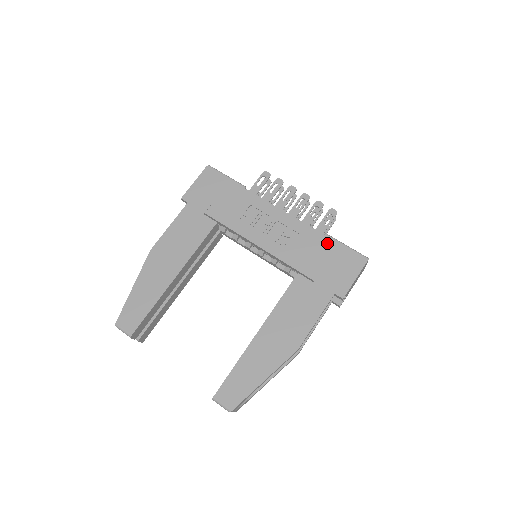
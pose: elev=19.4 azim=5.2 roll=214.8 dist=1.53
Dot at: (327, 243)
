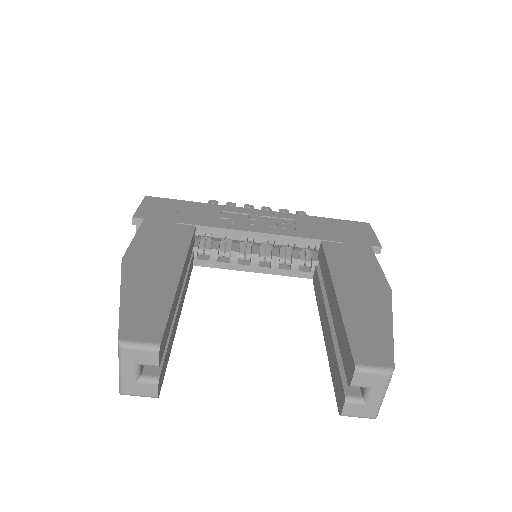
Dot at: (324, 220)
